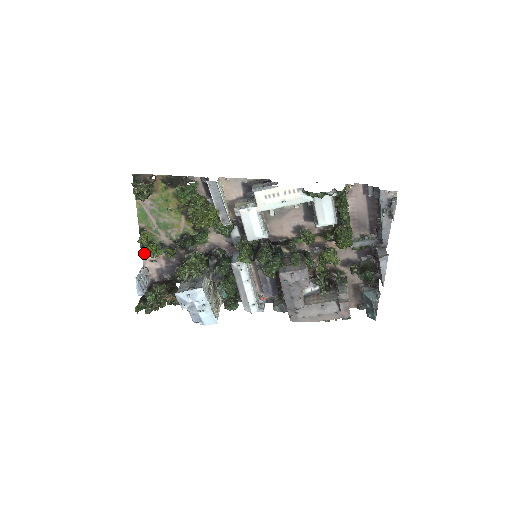
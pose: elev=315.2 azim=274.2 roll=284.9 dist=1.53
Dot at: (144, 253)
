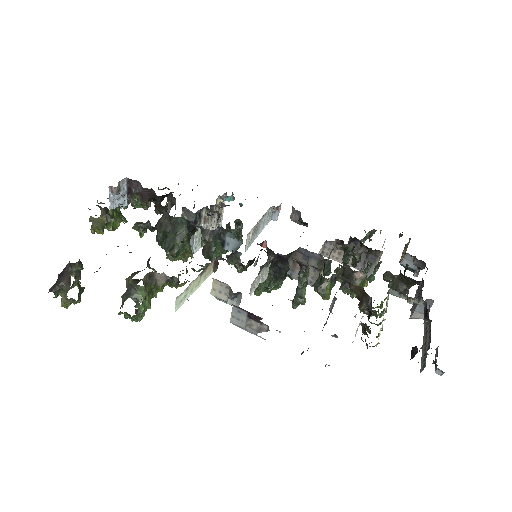
Dot at: occluded
